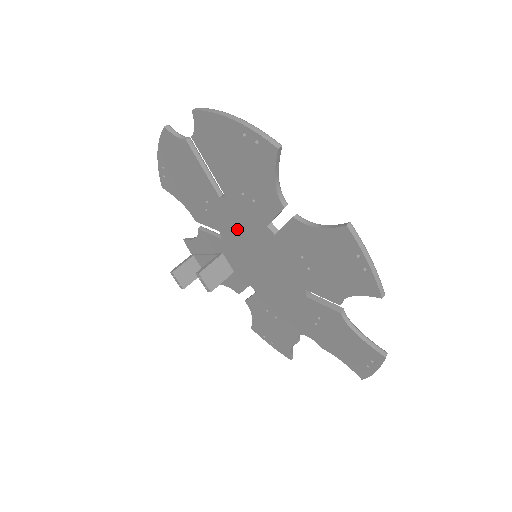
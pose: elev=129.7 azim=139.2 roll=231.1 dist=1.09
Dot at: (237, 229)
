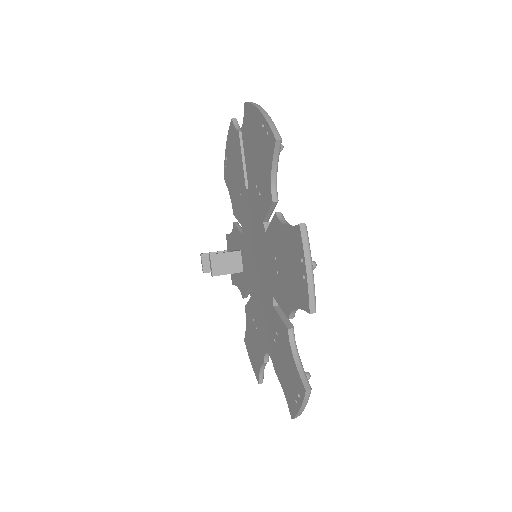
Dot at: (250, 224)
